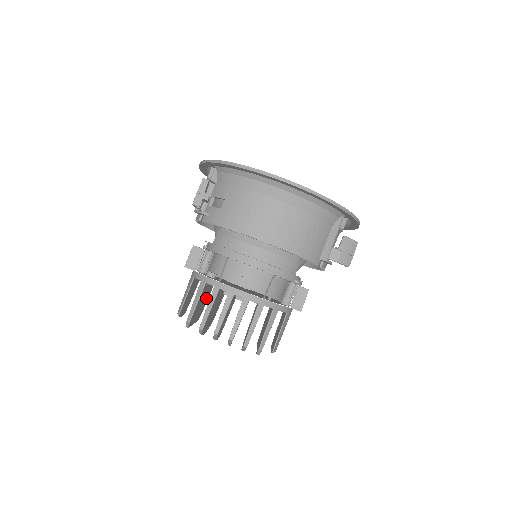
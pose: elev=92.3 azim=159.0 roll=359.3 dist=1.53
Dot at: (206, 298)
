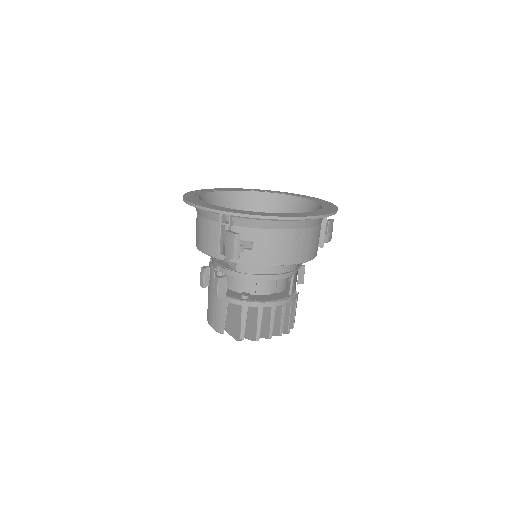
Dot at: occluded
